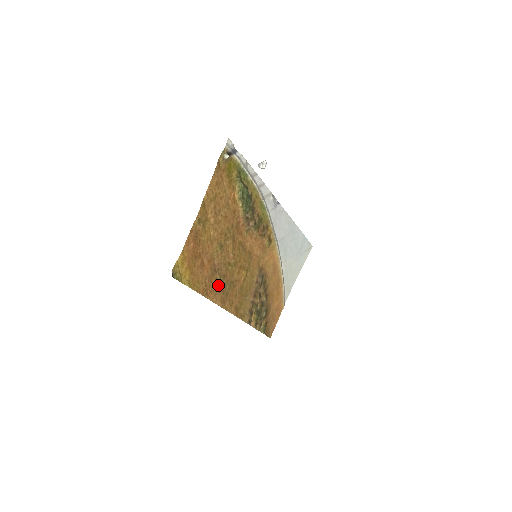
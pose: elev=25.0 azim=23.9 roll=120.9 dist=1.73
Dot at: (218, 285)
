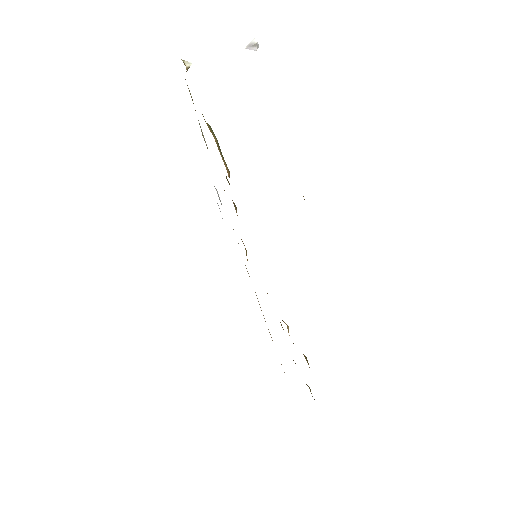
Dot at: occluded
